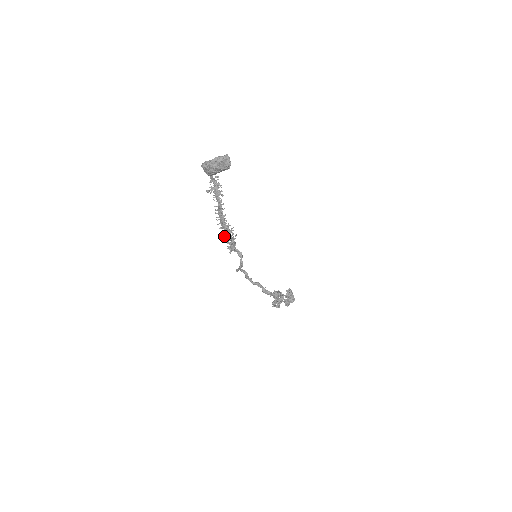
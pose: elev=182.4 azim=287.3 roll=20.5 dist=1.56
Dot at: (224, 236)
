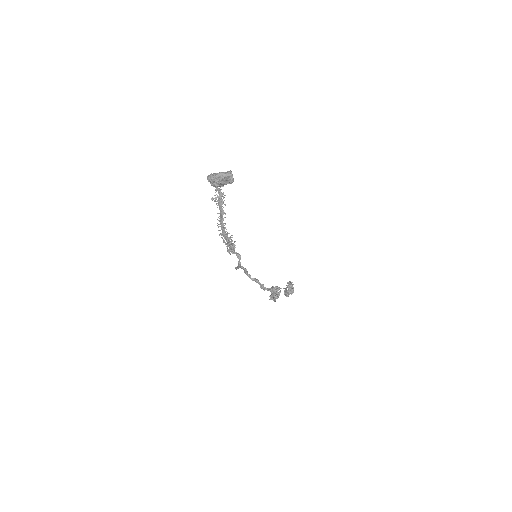
Dot at: (223, 242)
